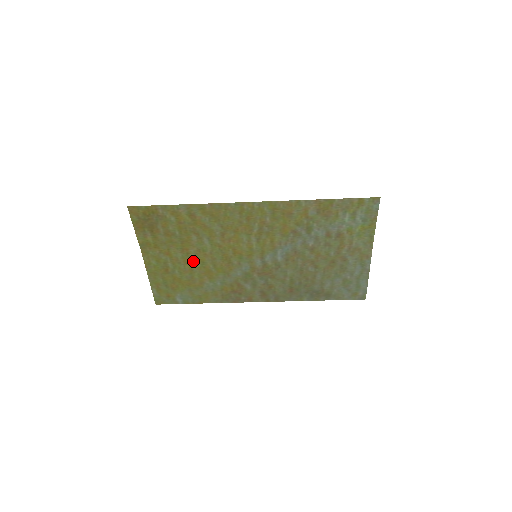
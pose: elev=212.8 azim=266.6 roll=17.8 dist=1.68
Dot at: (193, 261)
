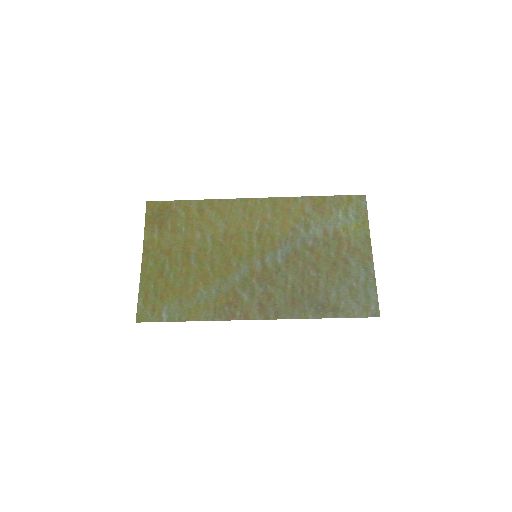
Dot at: (192, 263)
